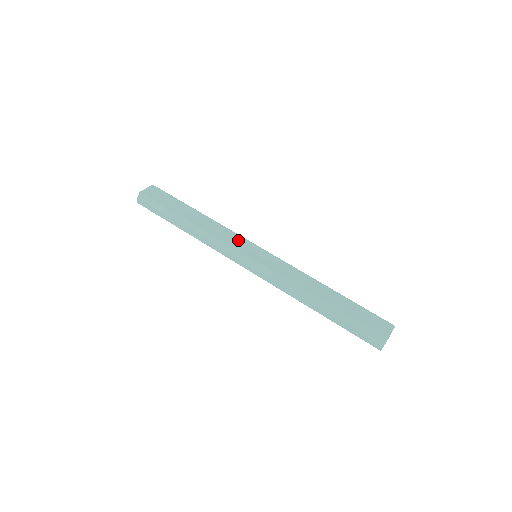
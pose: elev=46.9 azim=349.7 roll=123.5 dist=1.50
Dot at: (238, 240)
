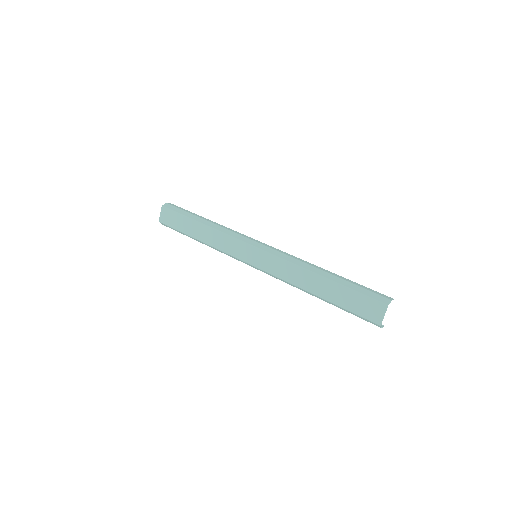
Dot at: (236, 246)
